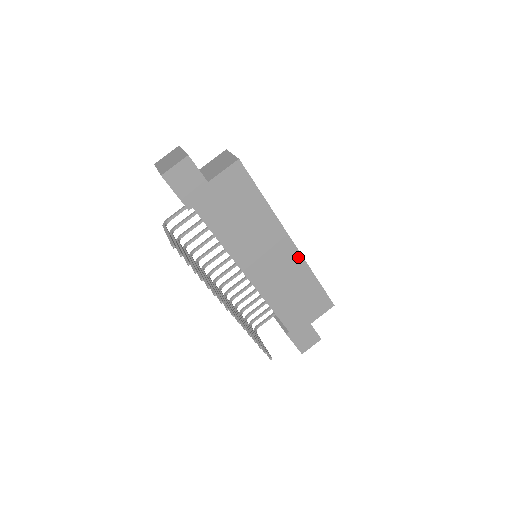
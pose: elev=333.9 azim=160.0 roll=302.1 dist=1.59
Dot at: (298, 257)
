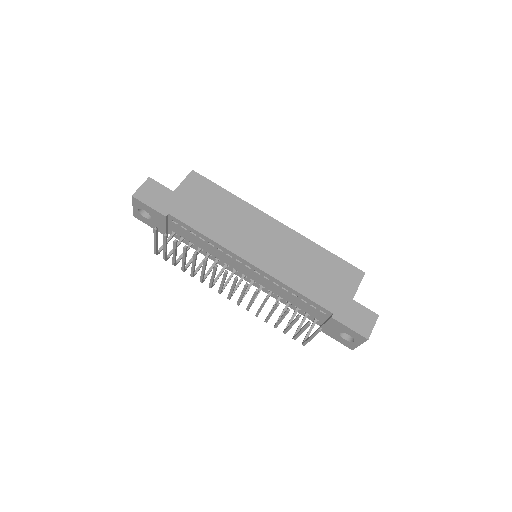
Dot at: (292, 233)
